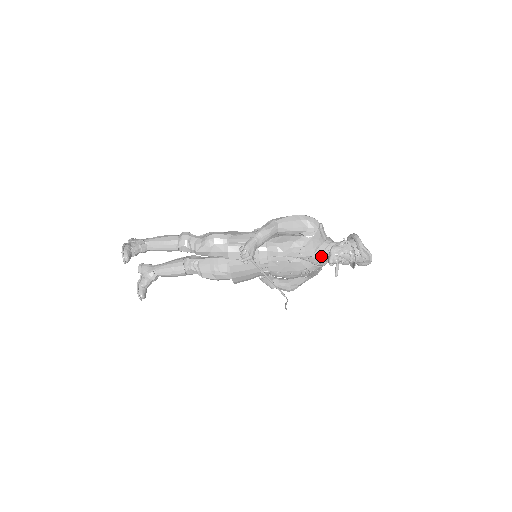
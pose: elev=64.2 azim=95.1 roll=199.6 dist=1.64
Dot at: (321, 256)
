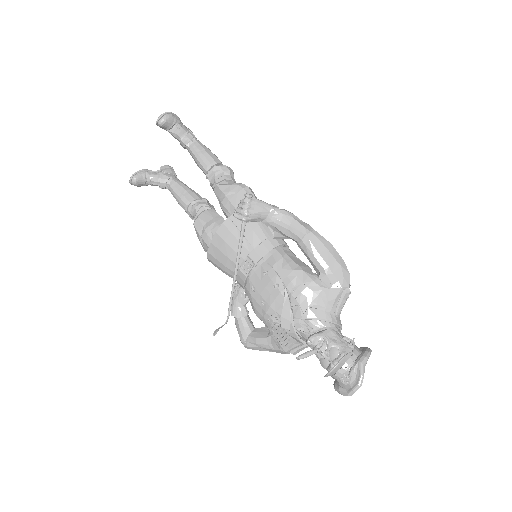
Dot at: (310, 322)
